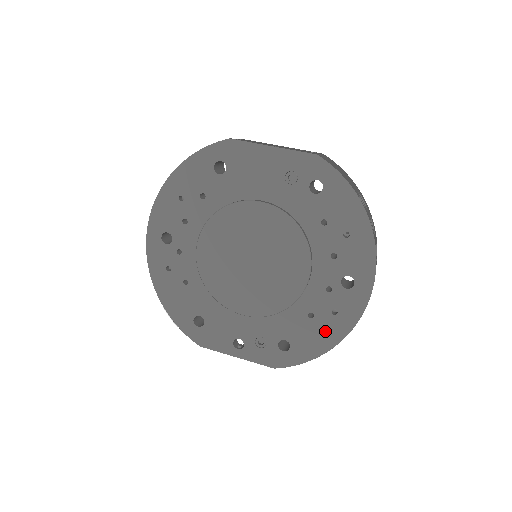
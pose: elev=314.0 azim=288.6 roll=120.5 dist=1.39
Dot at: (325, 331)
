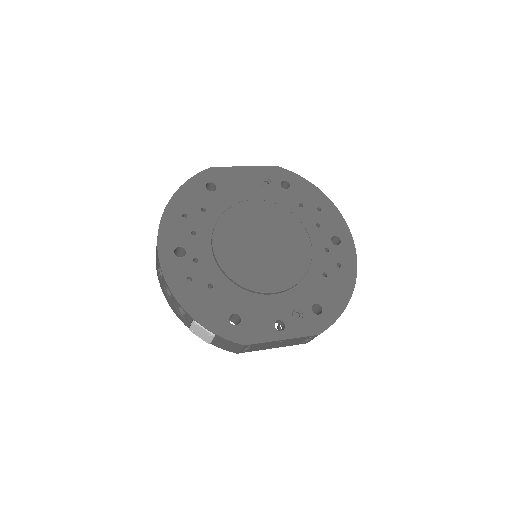
Dot at: (340, 283)
